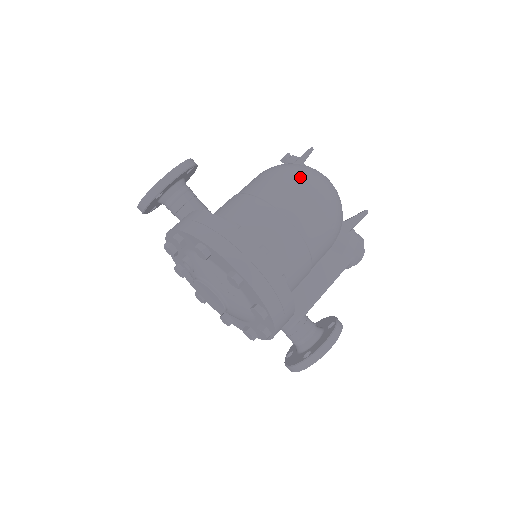
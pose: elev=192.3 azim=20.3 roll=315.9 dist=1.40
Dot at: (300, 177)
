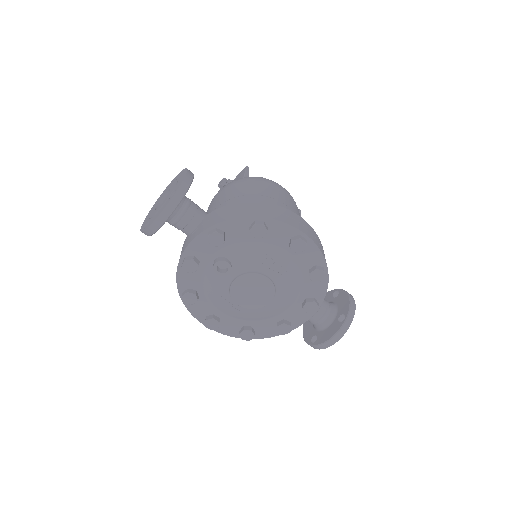
Dot at: (265, 179)
